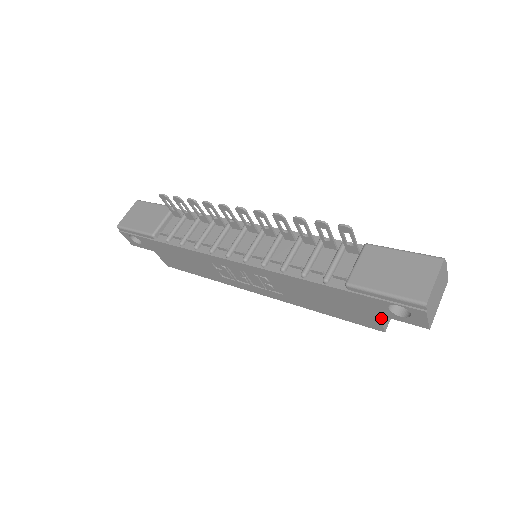
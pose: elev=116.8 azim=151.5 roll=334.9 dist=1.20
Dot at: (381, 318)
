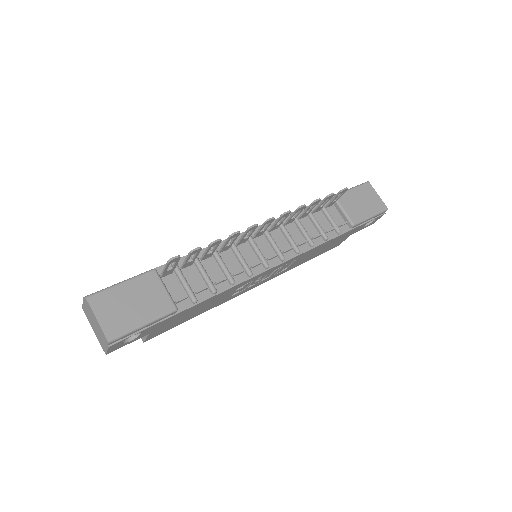
Dot at: occluded
